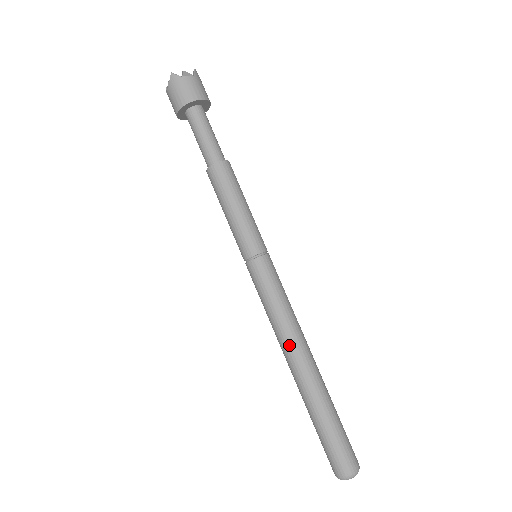
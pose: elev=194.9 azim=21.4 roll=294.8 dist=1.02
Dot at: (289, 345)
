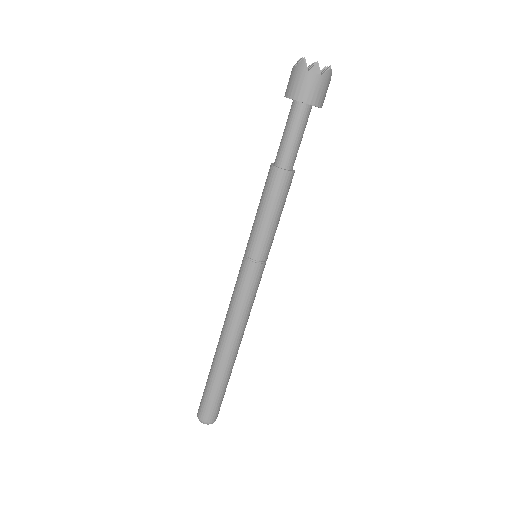
Dot at: (226, 330)
